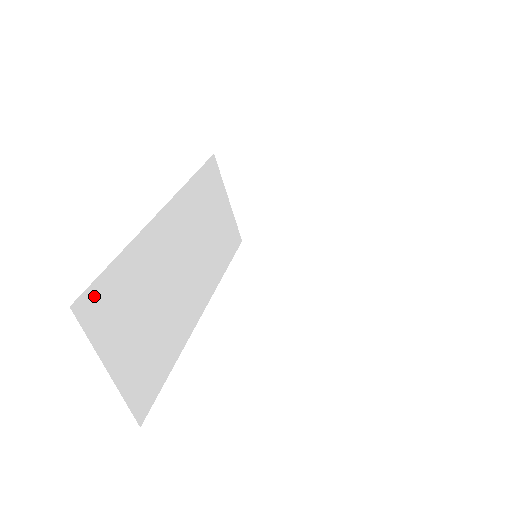
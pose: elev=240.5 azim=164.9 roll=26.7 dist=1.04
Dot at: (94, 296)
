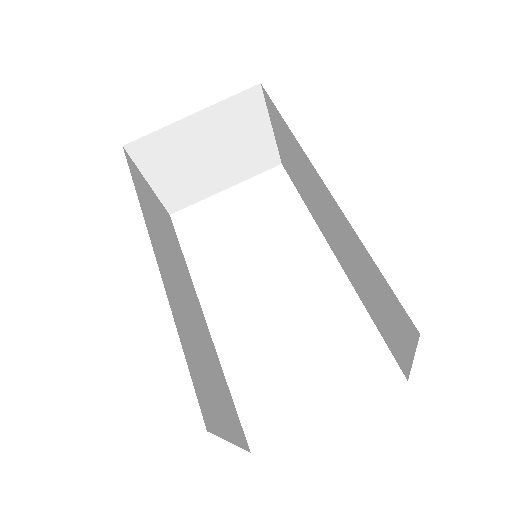
Dot at: (201, 401)
